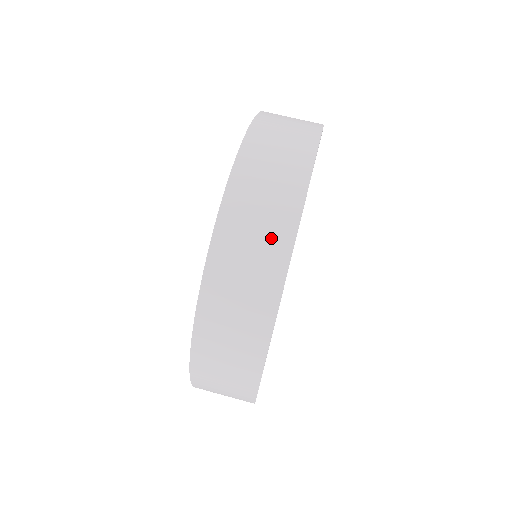
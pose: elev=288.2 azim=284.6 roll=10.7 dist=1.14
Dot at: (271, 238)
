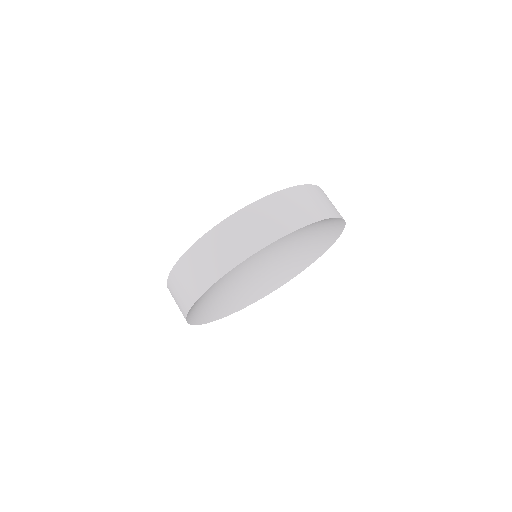
Dot at: (232, 253)
